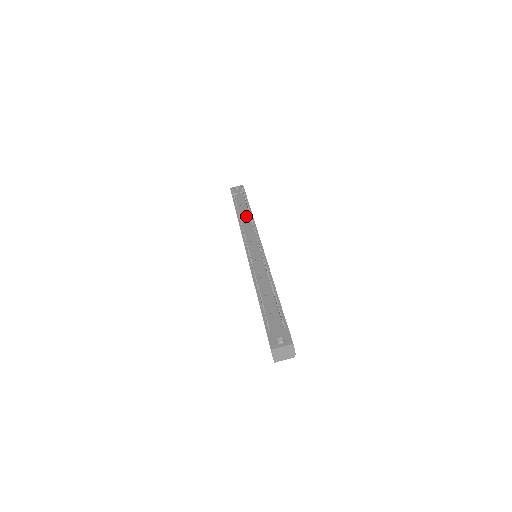
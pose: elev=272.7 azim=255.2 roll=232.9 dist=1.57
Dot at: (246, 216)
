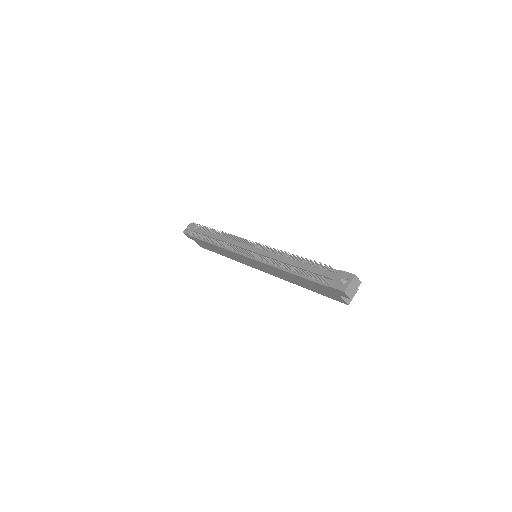
Dot at: (219, 237)
